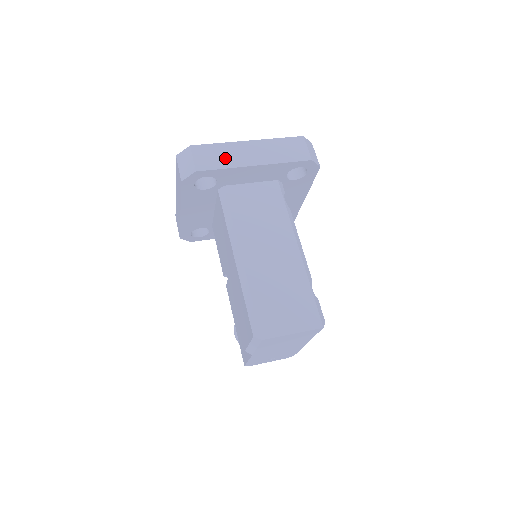
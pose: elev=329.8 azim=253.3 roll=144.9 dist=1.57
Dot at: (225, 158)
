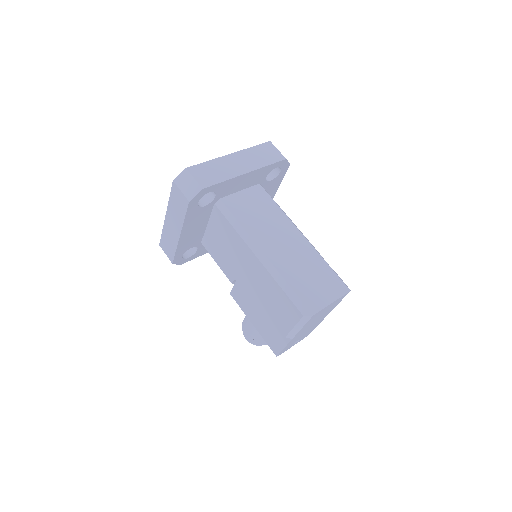
Dot at: (220, 172)
